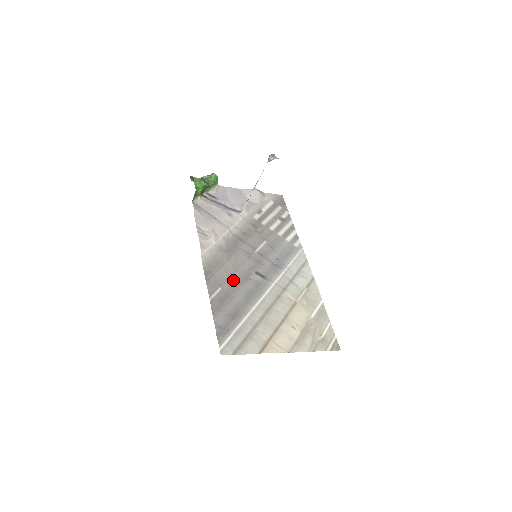
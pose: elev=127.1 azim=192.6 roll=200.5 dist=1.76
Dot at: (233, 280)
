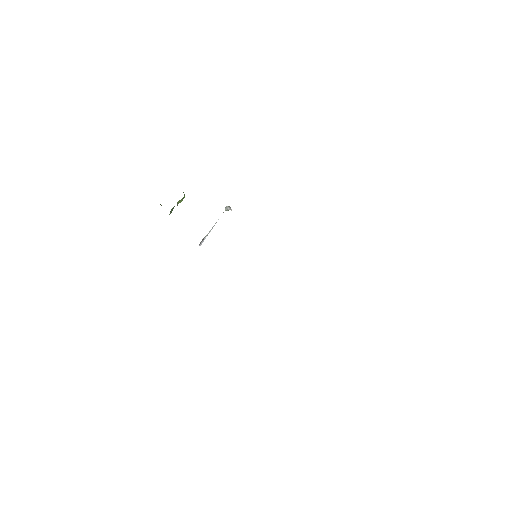
Dot at: occluded
